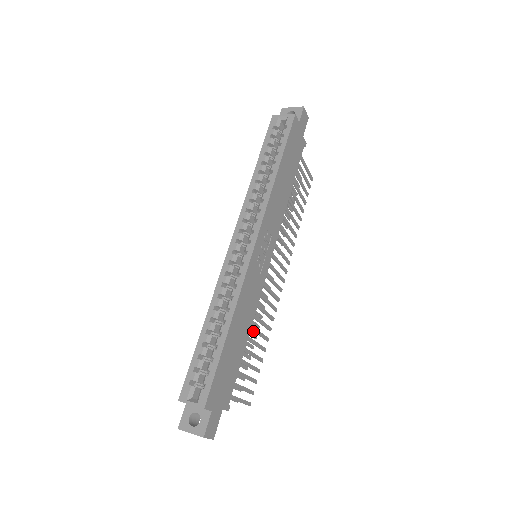
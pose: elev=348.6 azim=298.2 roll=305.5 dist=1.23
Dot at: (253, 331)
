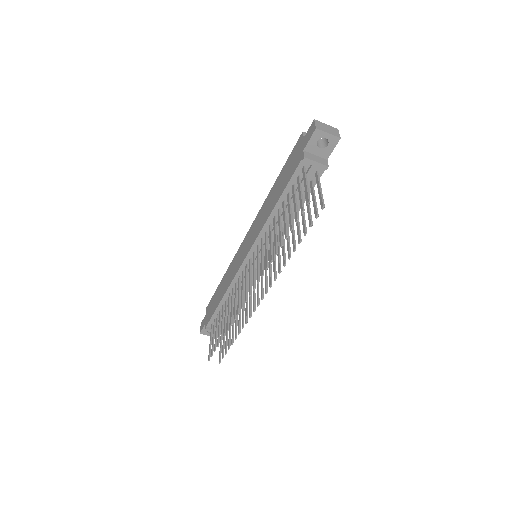
Dot at: occluded
